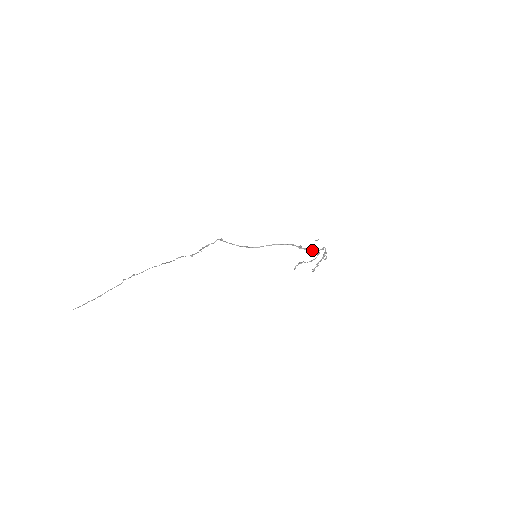
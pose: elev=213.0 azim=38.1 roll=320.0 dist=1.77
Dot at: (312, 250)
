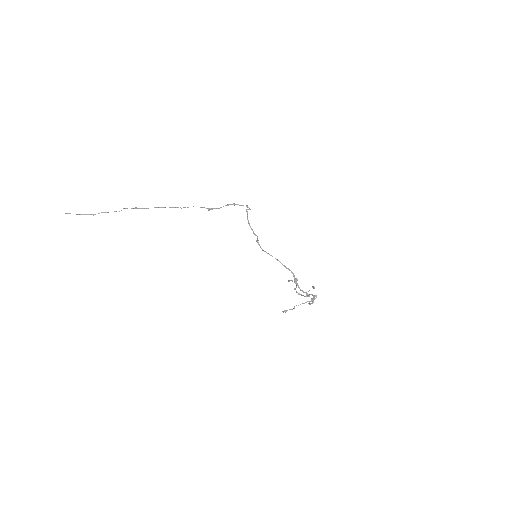
Dot at: (303, 291)
